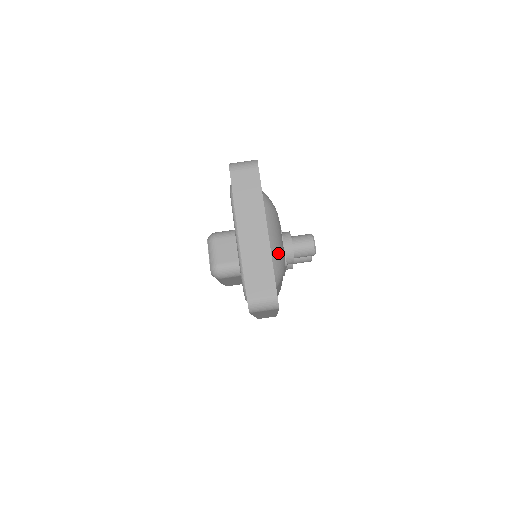
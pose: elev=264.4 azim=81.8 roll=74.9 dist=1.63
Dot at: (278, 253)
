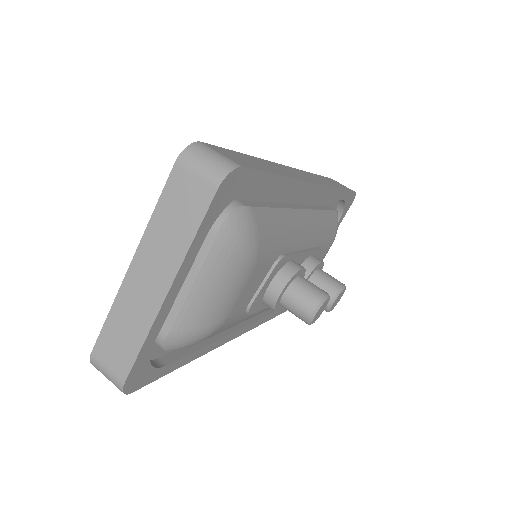
Dot at: (198, 317)
